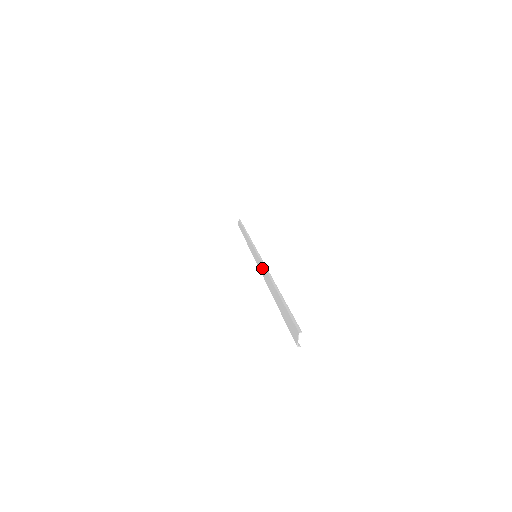
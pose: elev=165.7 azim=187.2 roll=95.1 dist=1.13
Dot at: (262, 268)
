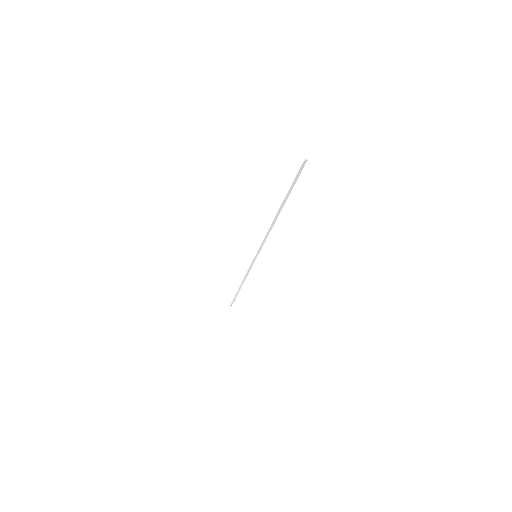
Dot at: occluded
